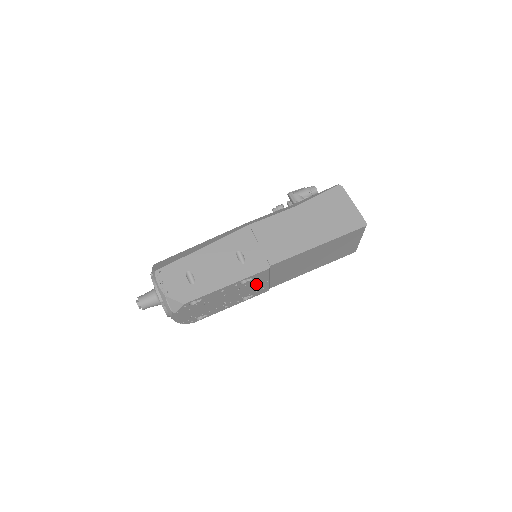
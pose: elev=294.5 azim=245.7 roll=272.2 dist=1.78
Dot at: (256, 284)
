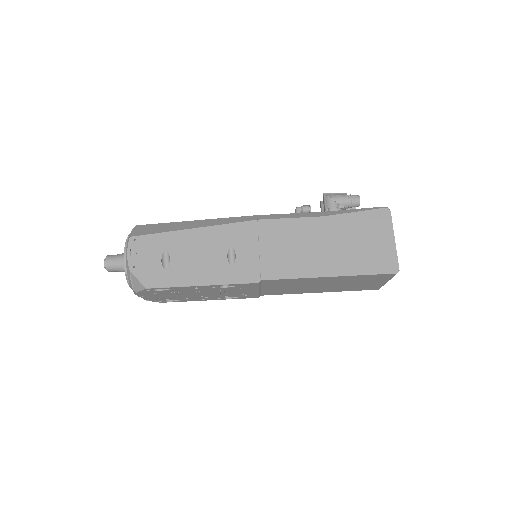
Dot at: (242, 290)
